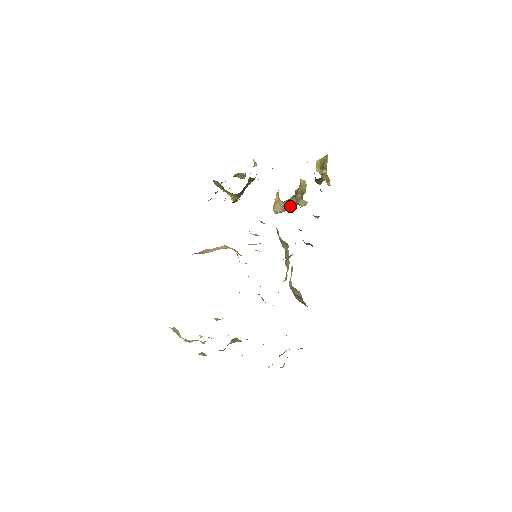
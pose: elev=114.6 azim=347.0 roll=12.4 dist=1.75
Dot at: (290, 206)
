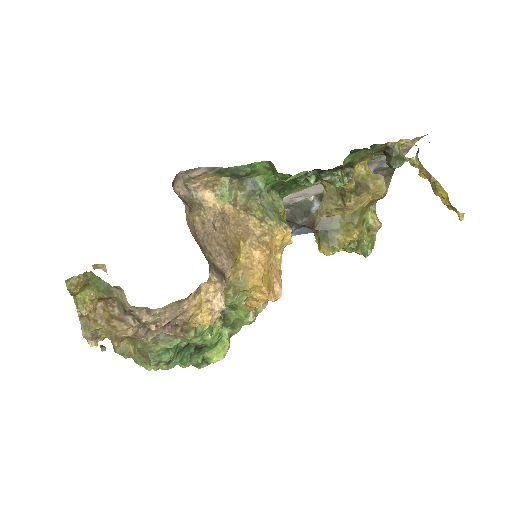
Dot at: (335, 196)
